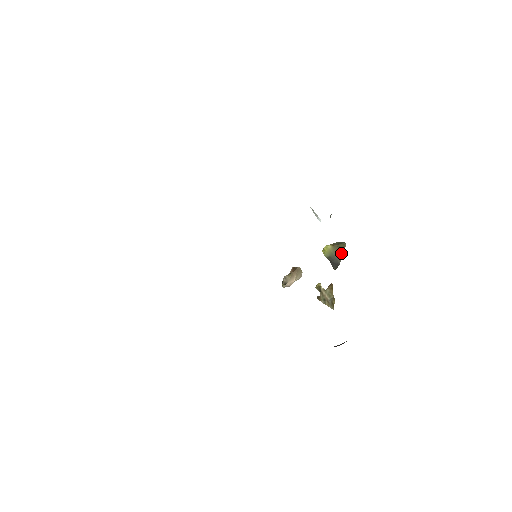
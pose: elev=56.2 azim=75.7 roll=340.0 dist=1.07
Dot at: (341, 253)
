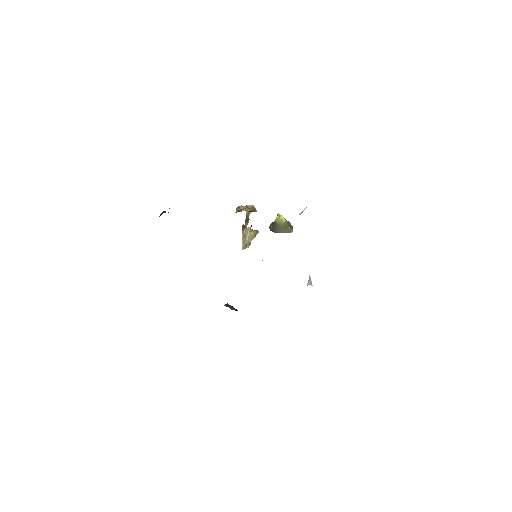
Dot at: (284, 231)
